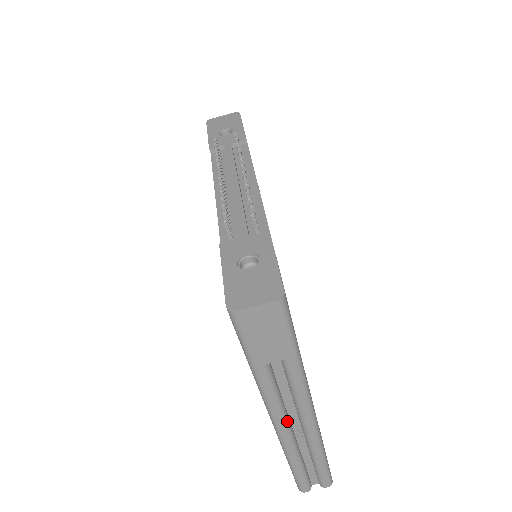
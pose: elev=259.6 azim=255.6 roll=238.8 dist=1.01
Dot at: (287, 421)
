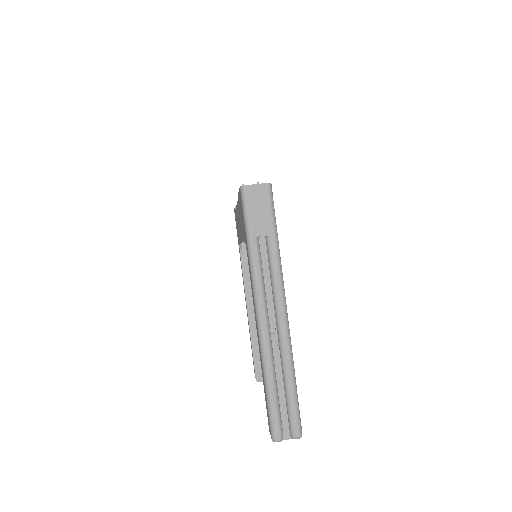
Dot at: (267, 311)
